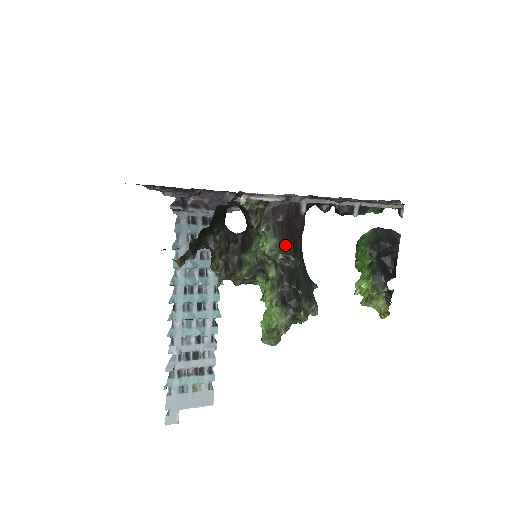
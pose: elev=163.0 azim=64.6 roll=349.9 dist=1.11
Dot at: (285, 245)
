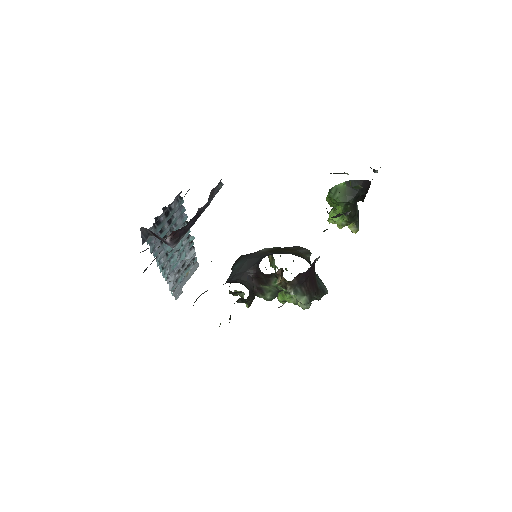
Dot at: (312, 295)
